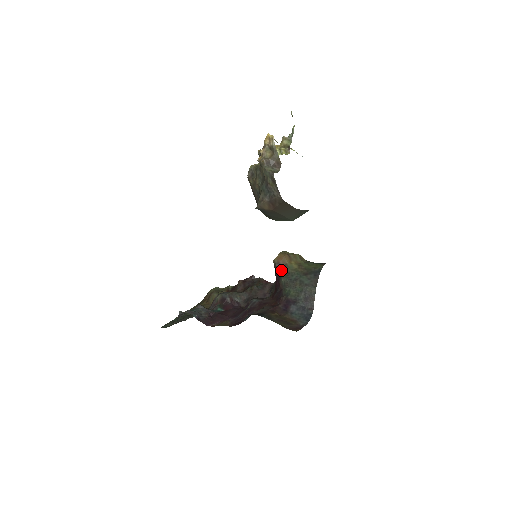
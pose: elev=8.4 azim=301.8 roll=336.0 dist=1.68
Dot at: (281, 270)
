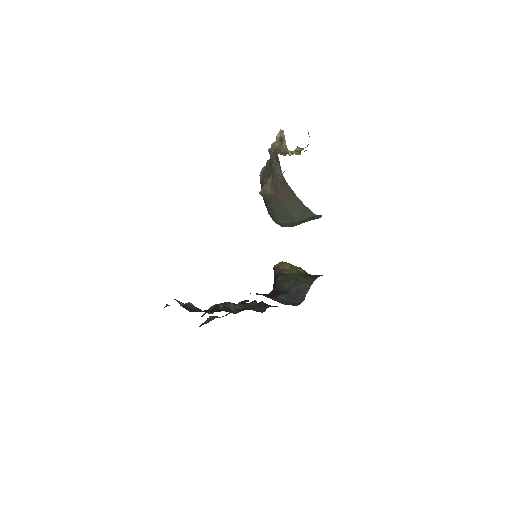
Dot at: (279, 273)
